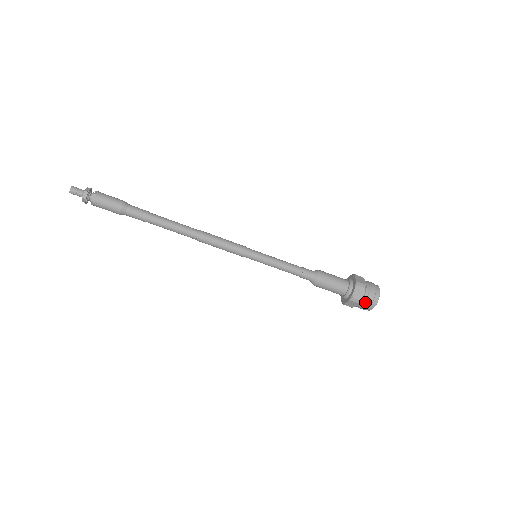
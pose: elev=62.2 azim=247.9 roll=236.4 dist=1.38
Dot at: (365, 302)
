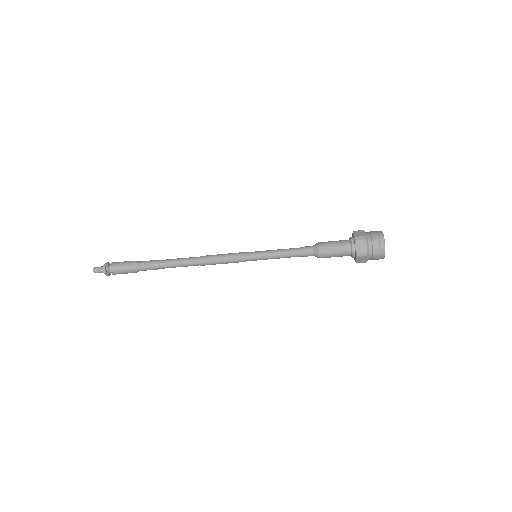
Dot at: occluded
